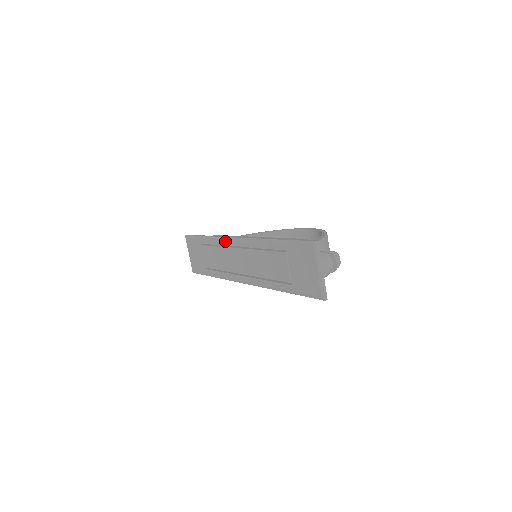
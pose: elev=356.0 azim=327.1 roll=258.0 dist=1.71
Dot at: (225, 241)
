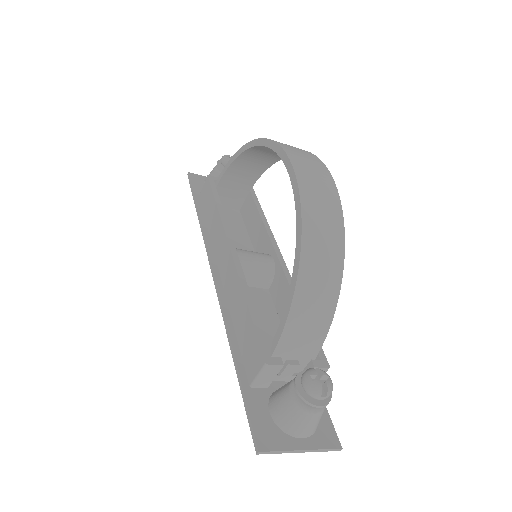
Dot at: occluded
